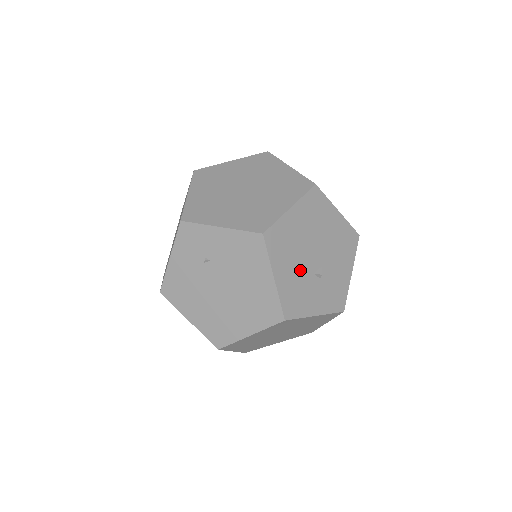
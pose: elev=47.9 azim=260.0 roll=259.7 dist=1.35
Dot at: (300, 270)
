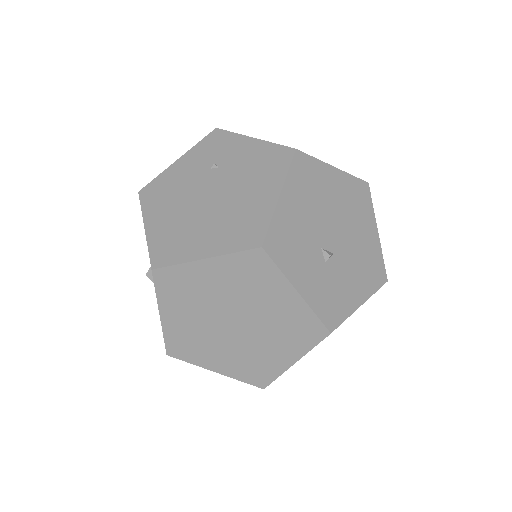
Dot at: (310, 226)
